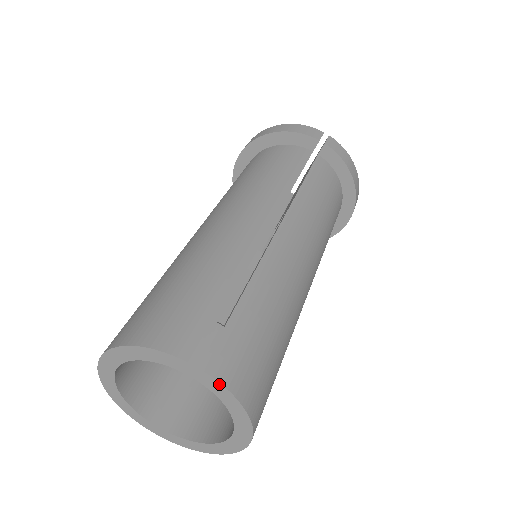
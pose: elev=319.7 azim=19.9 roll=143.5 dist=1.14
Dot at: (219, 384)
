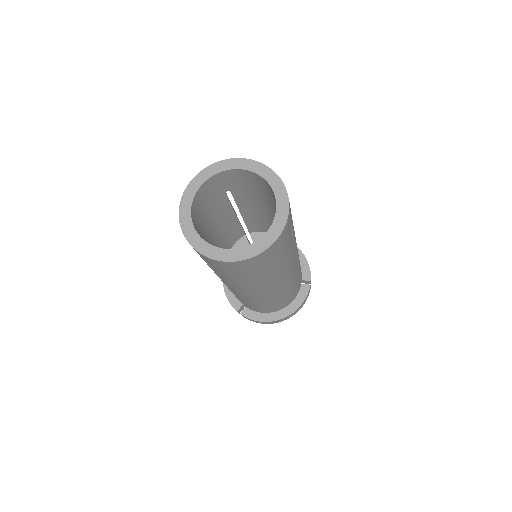
Dot at: (230, 160)
